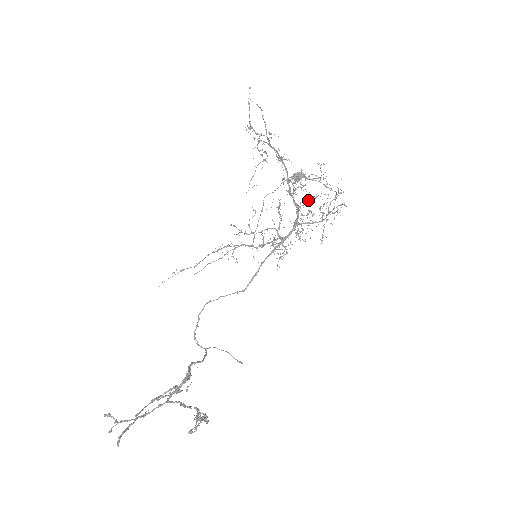
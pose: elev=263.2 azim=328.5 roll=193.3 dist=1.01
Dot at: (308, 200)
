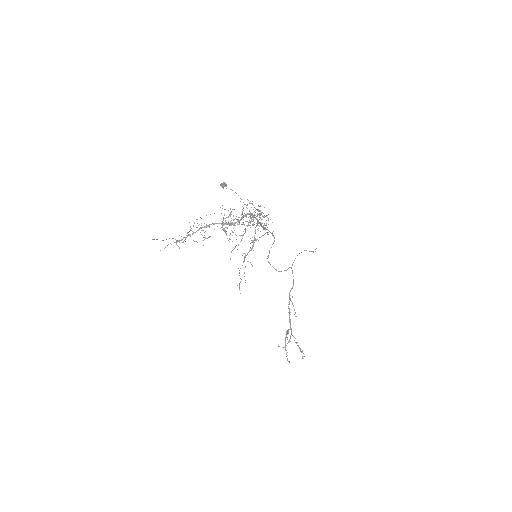
Dot at: occluded
